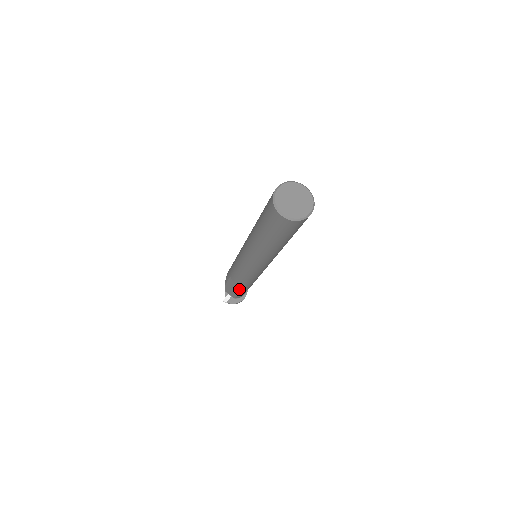
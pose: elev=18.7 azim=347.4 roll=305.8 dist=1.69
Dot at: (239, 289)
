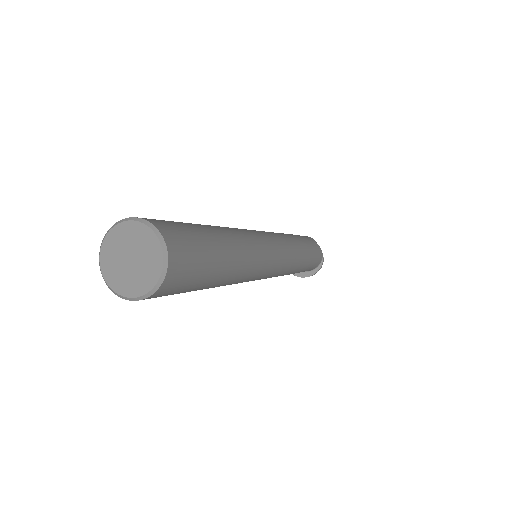
Dot at: occluded
